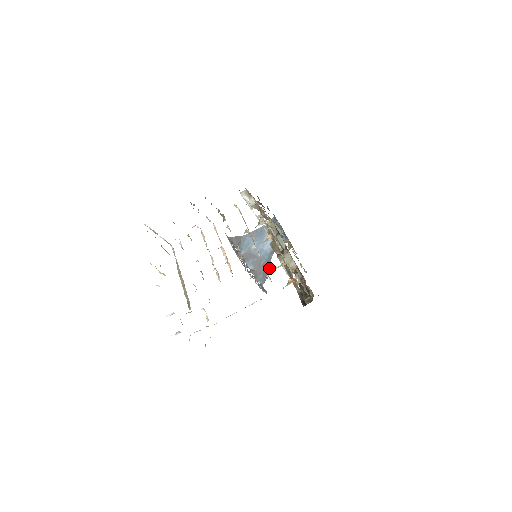
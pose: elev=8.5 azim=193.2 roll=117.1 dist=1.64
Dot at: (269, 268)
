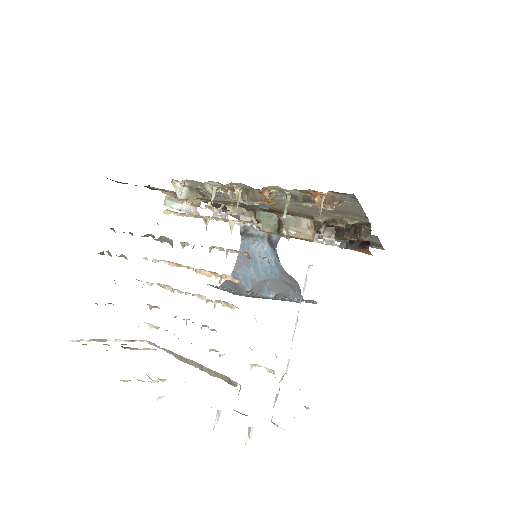
Dot at: (291, 279)
